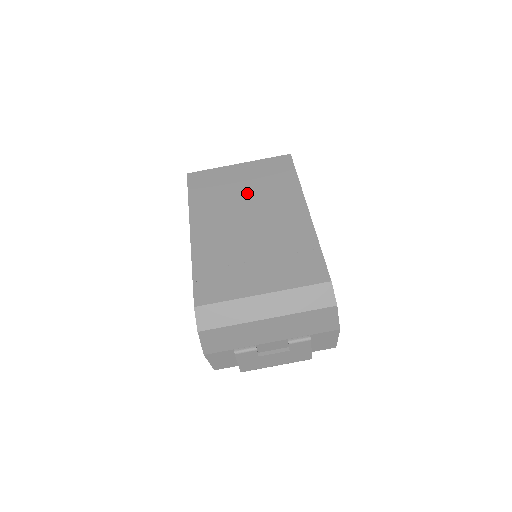
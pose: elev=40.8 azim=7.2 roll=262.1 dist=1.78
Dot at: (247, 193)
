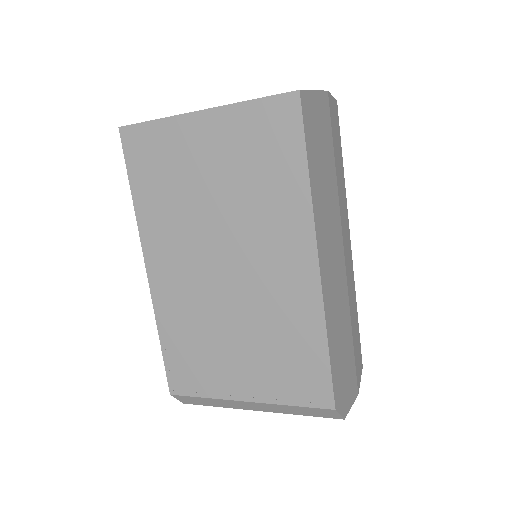
Dot at: (219, 201)
